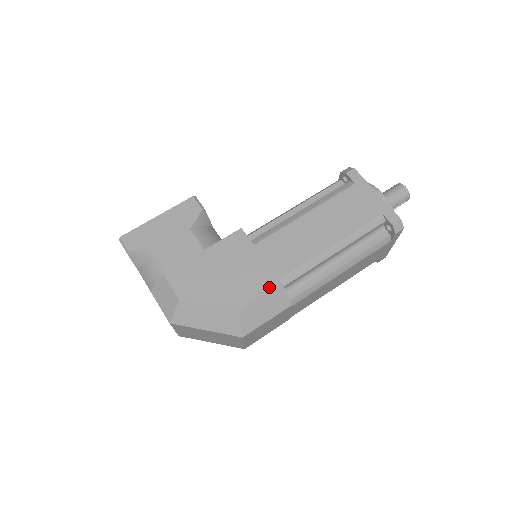
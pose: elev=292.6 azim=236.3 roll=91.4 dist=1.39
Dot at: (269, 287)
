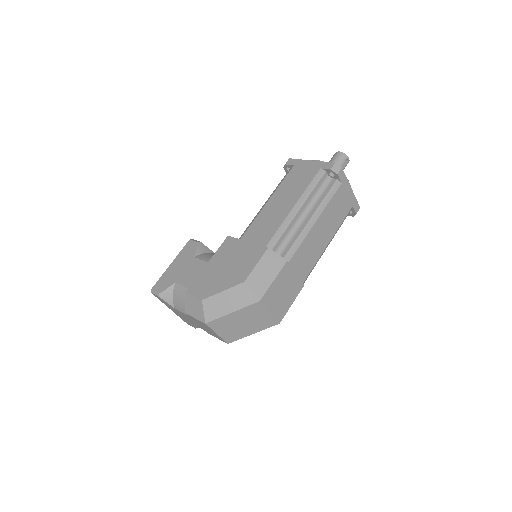
Dot at: (260, 255)
